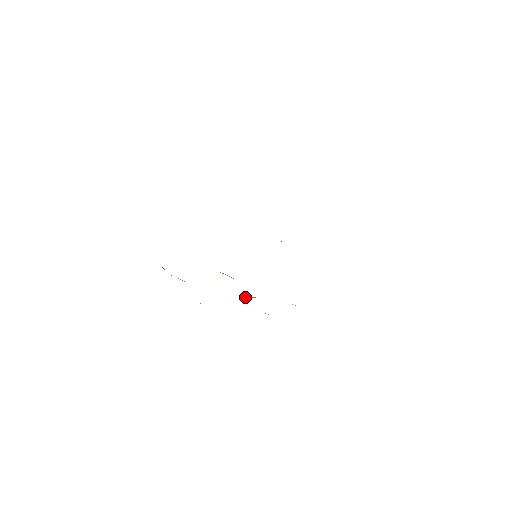
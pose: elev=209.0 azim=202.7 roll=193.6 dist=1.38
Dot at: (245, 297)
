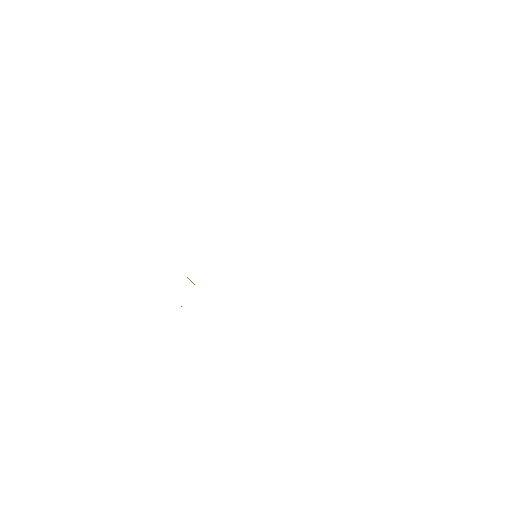
Dot at: occluded
